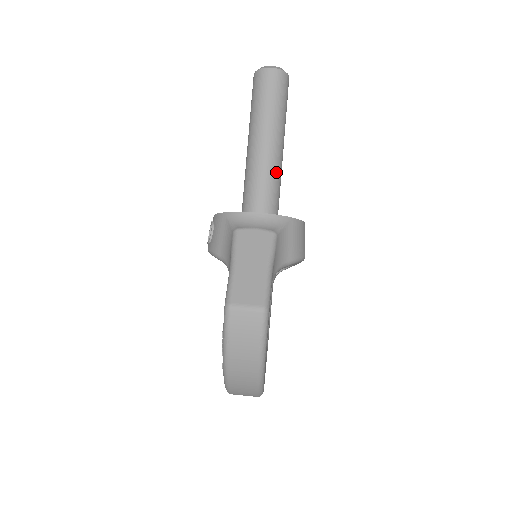
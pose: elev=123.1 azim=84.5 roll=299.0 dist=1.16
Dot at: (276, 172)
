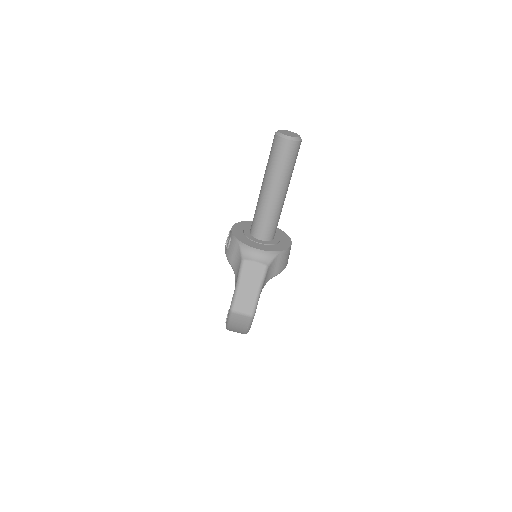
Dot at: (278, 212)
